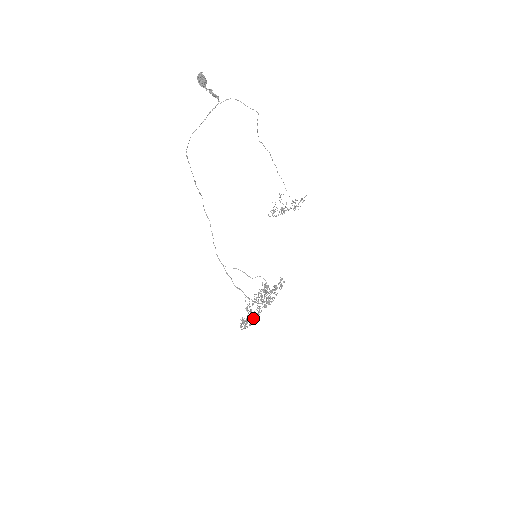
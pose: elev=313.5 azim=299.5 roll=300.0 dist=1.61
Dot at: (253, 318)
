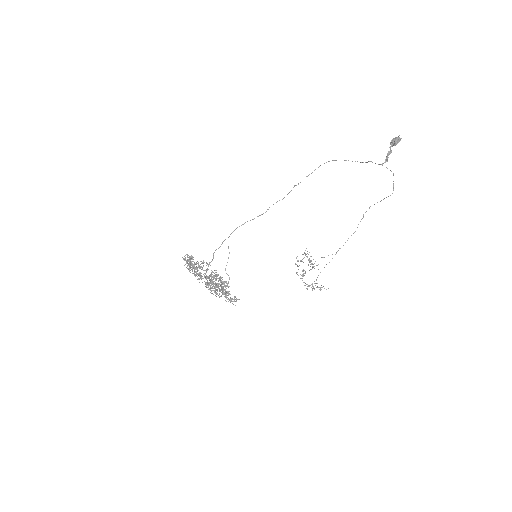
Dot at: (196, 269)
